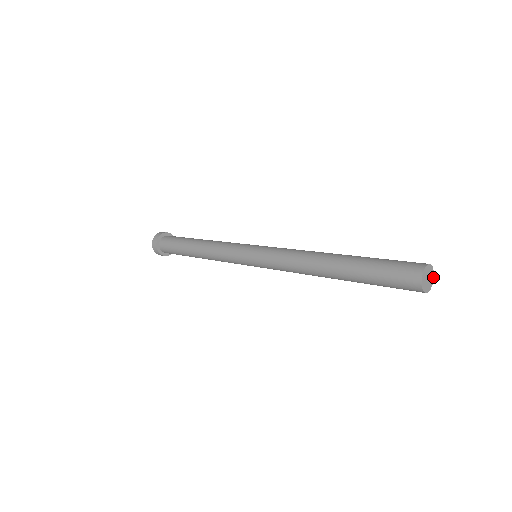
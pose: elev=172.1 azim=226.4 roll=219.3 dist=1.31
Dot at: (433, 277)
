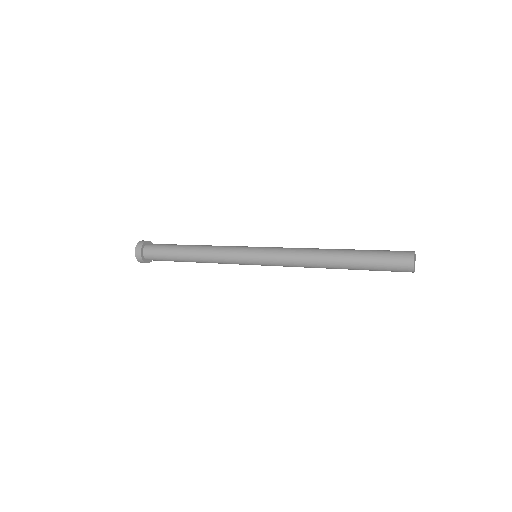
Dot at: (415, 257)
